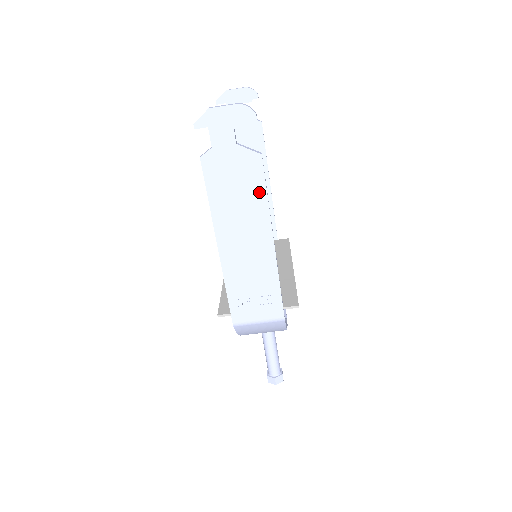
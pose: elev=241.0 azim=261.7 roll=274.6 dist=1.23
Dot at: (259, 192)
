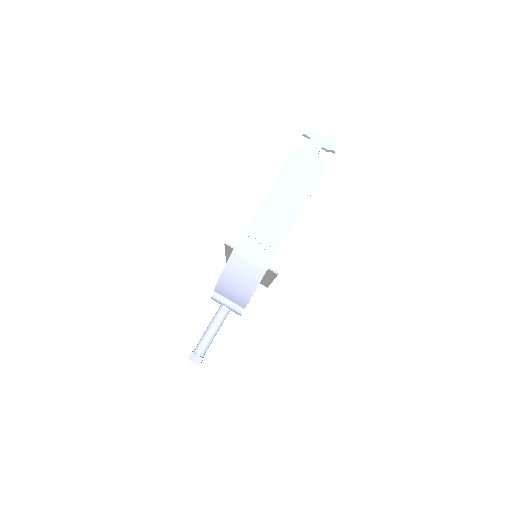
Dot at: (311, 185)
